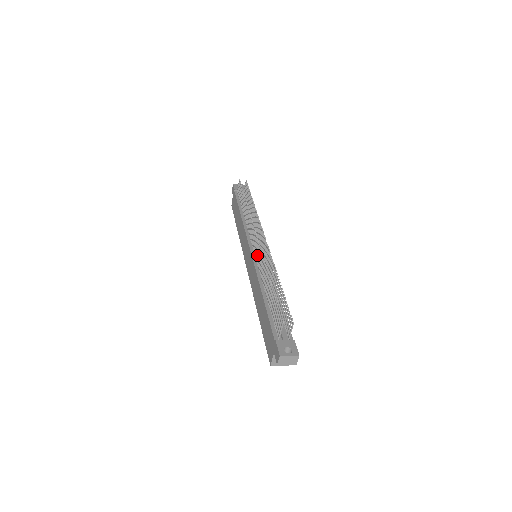
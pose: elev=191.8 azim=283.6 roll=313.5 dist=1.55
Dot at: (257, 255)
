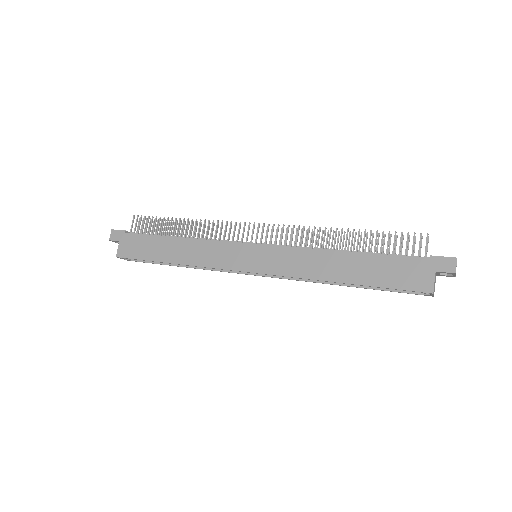
Dot at: (281, 237)
